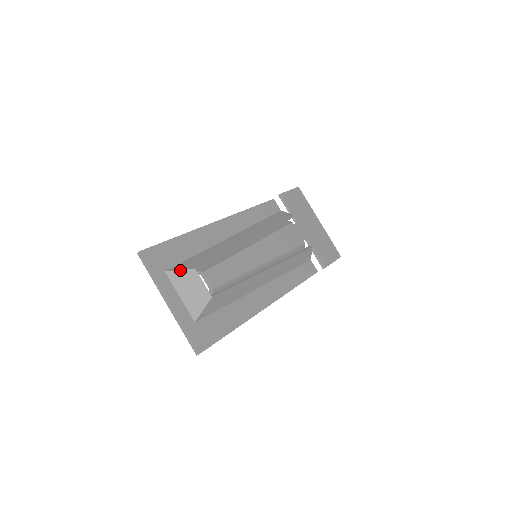
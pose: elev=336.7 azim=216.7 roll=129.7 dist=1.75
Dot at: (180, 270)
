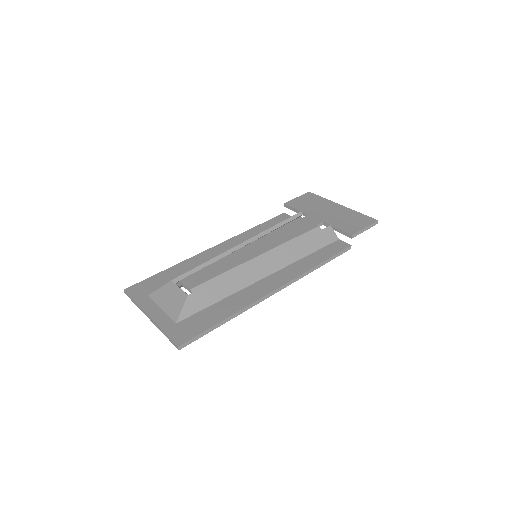
Dot at: (159, 288)
